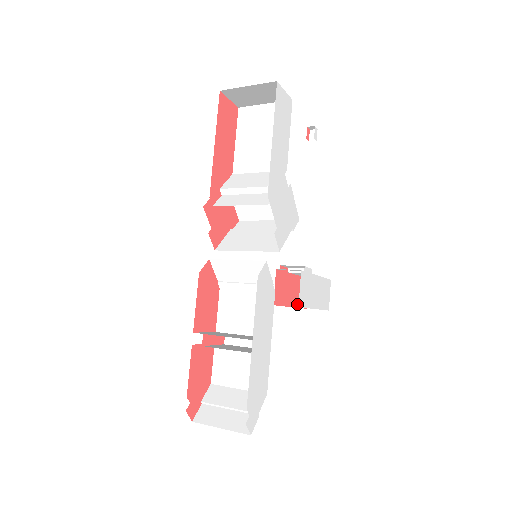
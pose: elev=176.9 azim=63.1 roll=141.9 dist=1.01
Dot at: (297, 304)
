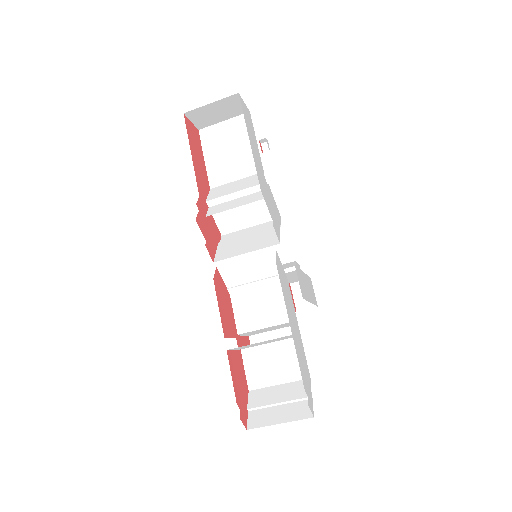
Dot at: occluded
